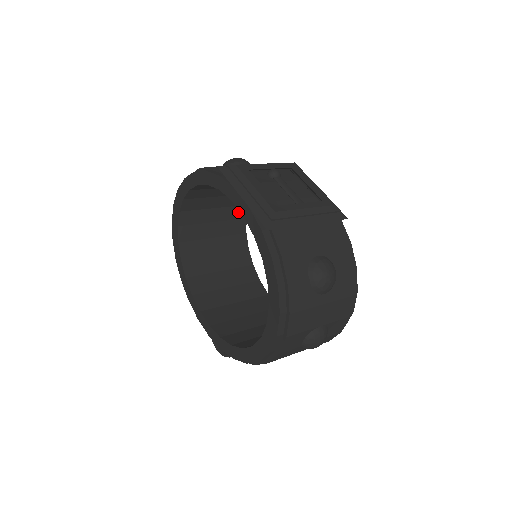
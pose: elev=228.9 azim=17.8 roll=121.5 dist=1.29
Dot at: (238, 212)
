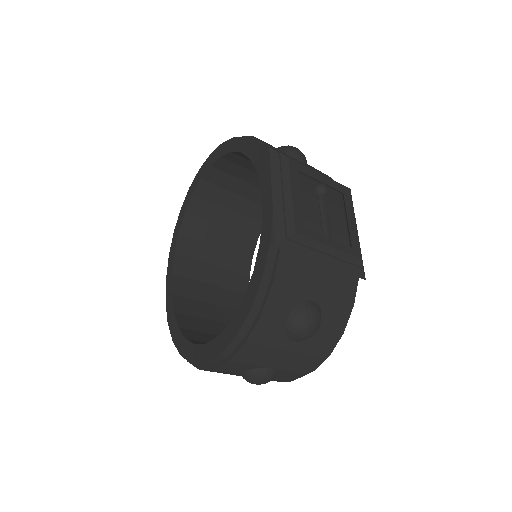
Dot at: occluded
